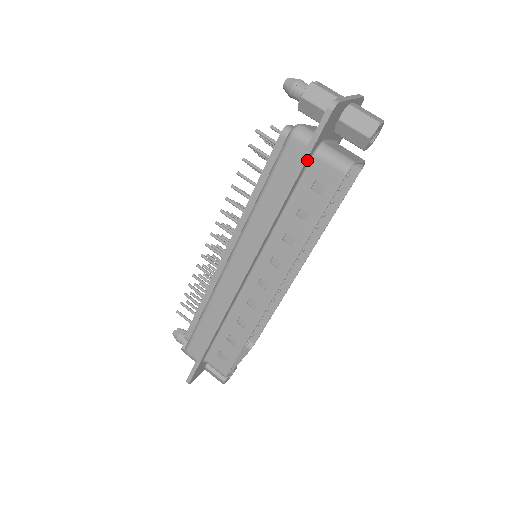
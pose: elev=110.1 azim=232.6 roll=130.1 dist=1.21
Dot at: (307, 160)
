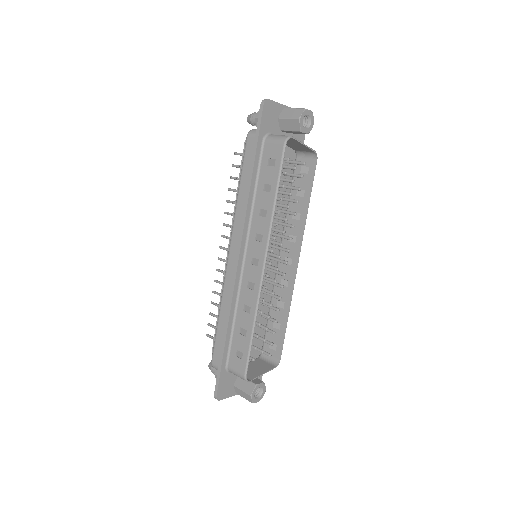
Dot at: (258, 145)
